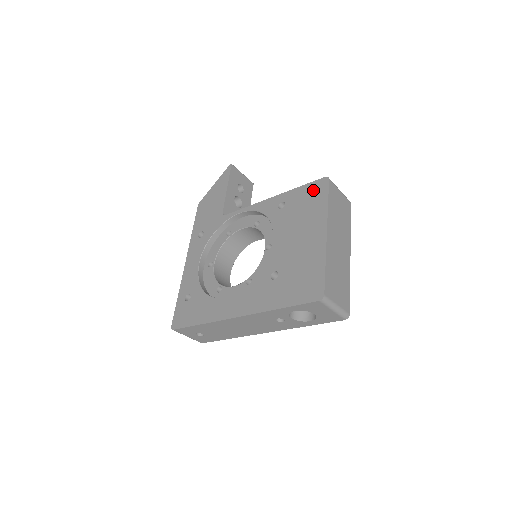
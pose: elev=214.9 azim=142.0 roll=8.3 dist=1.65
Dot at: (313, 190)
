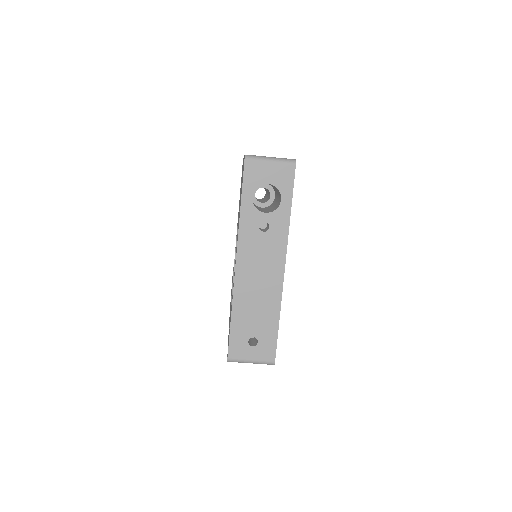
Dot at: occluded
